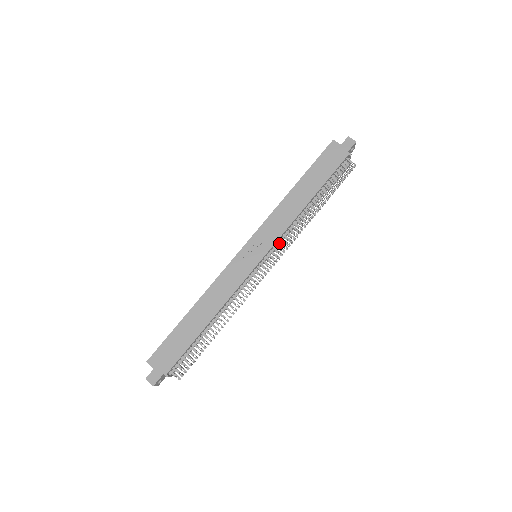
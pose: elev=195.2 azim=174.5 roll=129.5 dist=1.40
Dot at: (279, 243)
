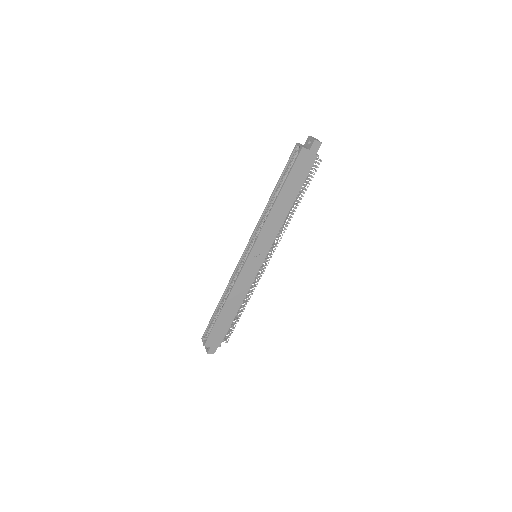
Dot at: (272, 243)
